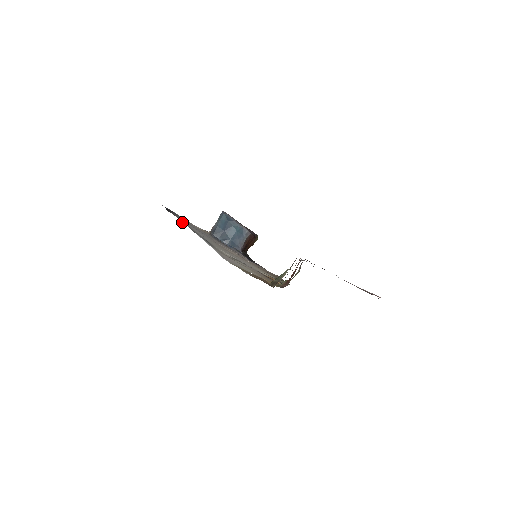
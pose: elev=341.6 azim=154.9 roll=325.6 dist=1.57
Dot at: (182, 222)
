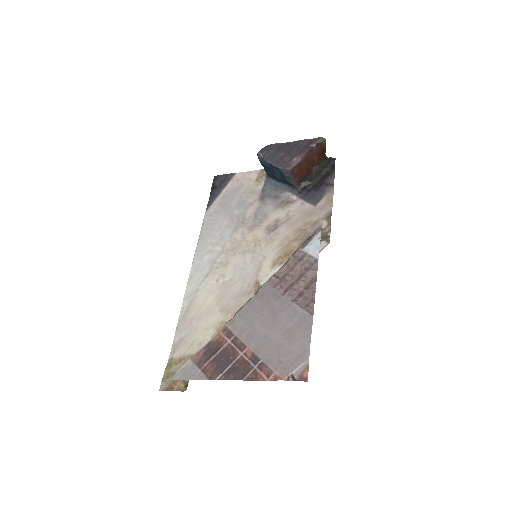
Dot at: (198, 239)
